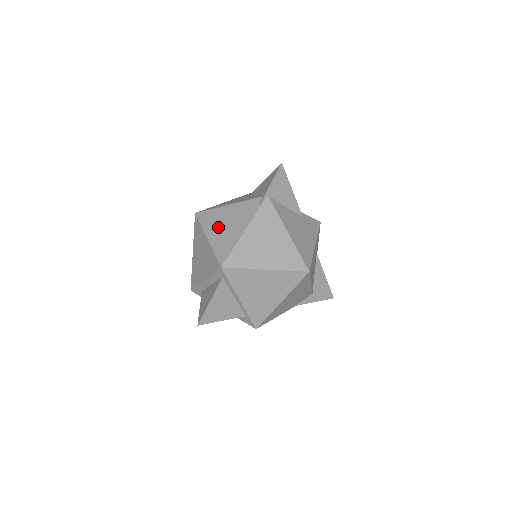
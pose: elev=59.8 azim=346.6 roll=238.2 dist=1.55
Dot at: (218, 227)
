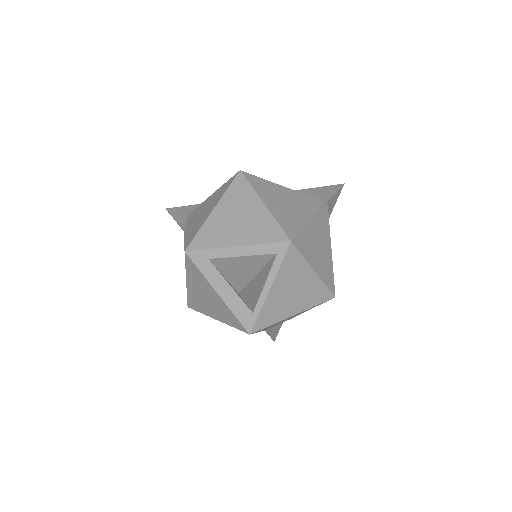
Dot at: (276, 200)
